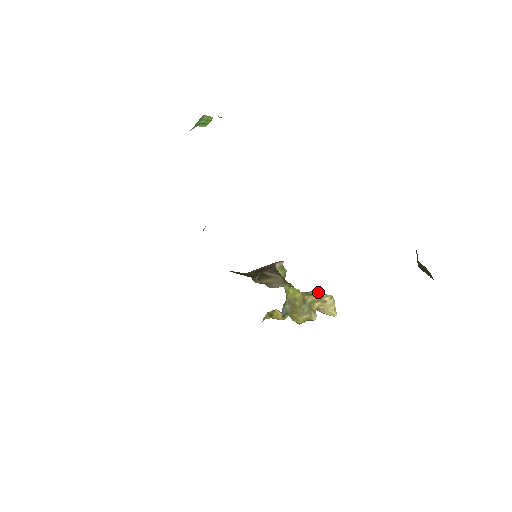
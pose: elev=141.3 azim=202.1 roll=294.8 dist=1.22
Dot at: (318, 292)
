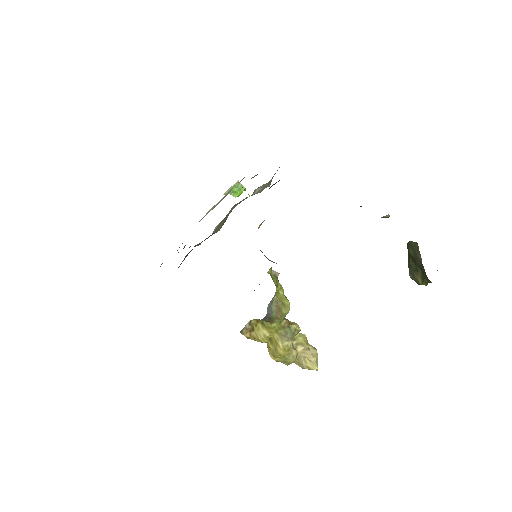
Dot at: (303, 334)
